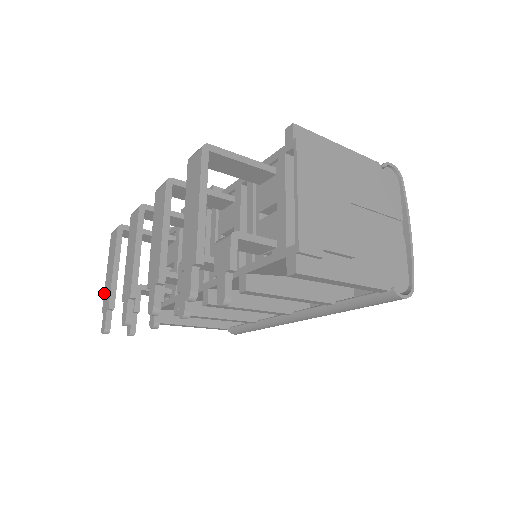
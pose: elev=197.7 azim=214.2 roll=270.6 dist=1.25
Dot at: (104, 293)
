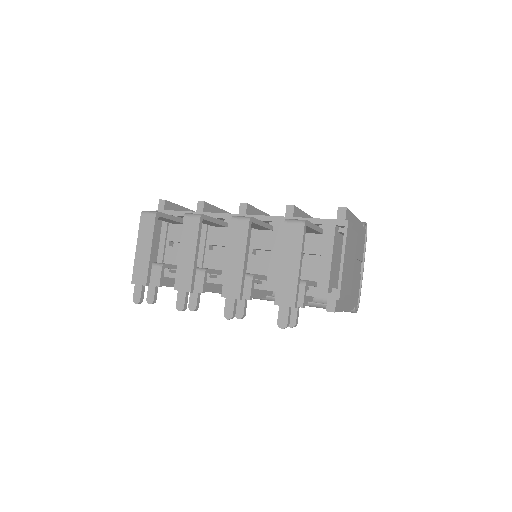
Dot at: (134, 267)
